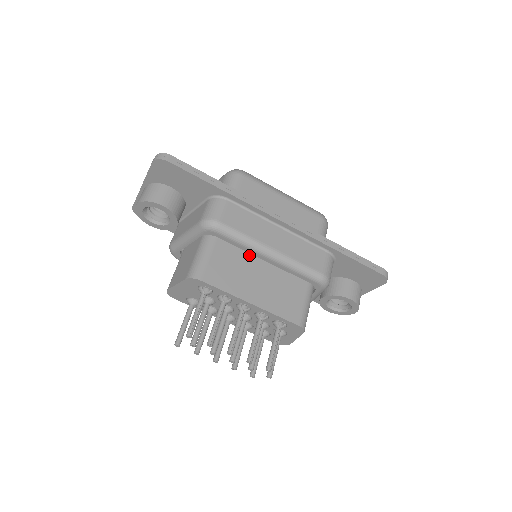
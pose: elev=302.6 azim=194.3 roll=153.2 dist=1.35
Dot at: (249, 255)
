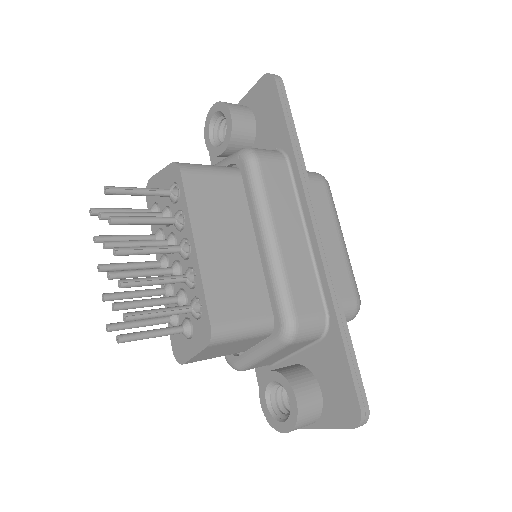
Dot at: (249, 221)
